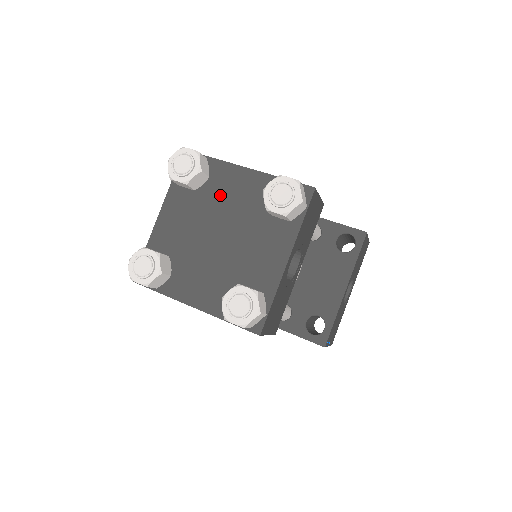
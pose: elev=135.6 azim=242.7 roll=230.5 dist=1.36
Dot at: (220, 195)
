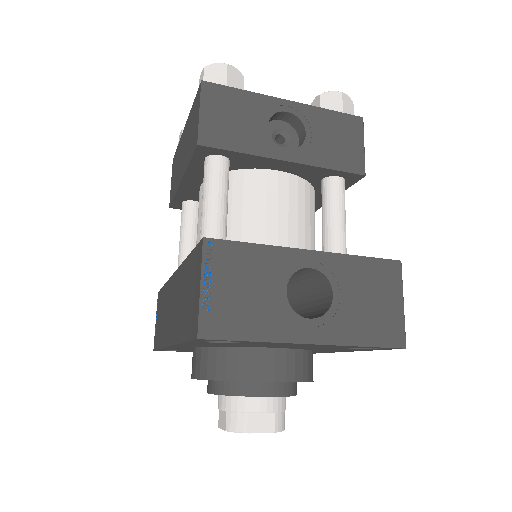
Dot at: occluded
